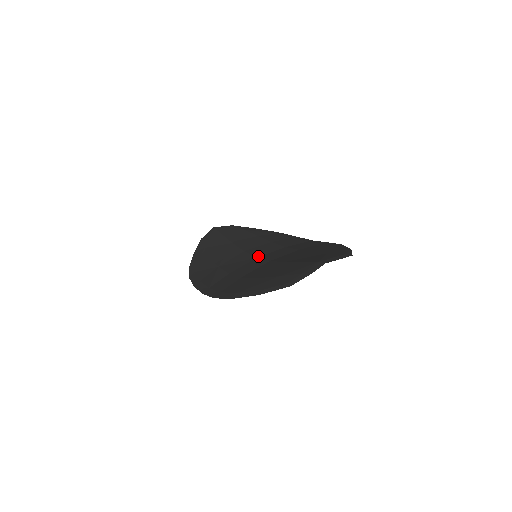
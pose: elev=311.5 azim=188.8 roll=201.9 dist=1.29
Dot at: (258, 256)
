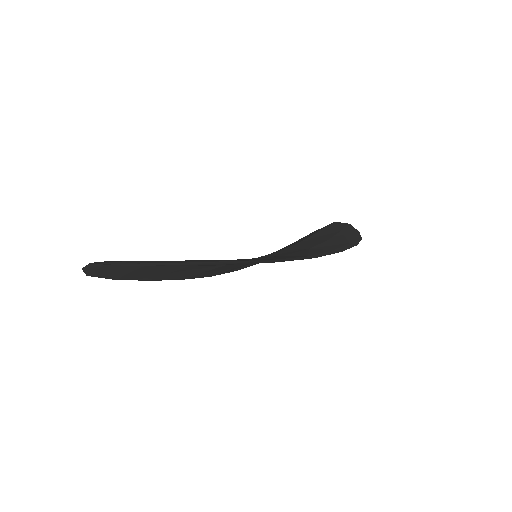
Dot at: (260, 257)
